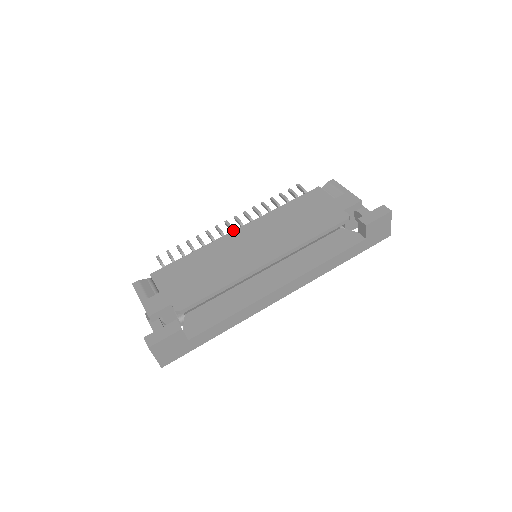
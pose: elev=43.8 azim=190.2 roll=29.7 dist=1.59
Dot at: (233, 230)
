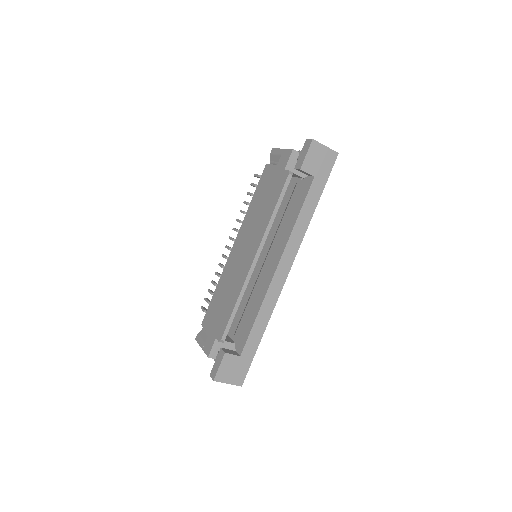
Dot at: occluded
